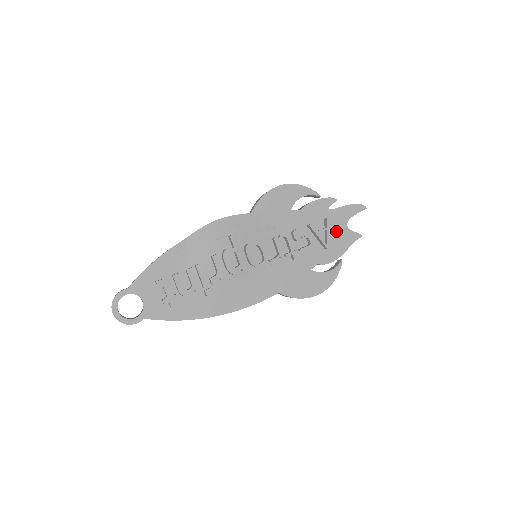
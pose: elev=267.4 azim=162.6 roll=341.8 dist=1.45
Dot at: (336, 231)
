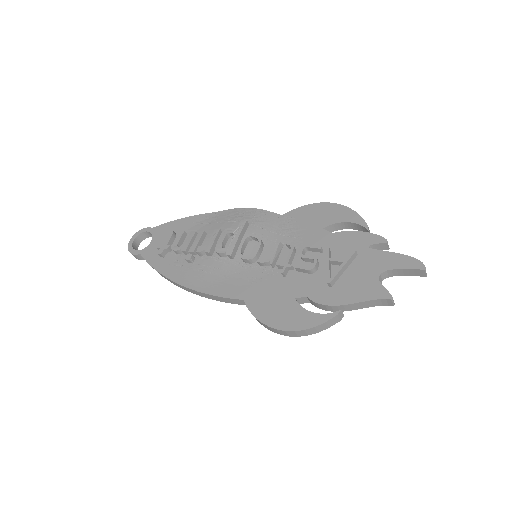
Dot at: (359, 274)
